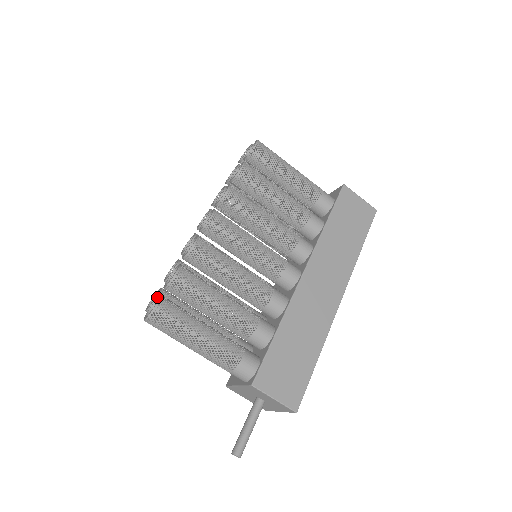
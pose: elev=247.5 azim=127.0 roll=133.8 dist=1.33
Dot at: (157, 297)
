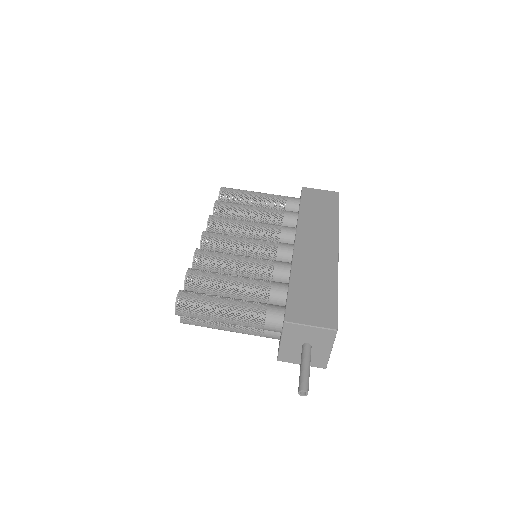
Dot at: occluded
